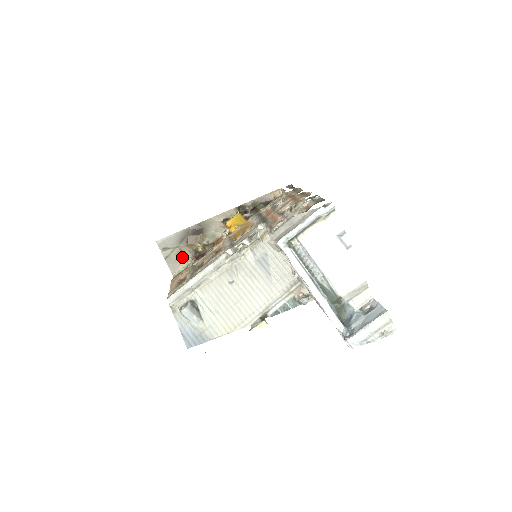
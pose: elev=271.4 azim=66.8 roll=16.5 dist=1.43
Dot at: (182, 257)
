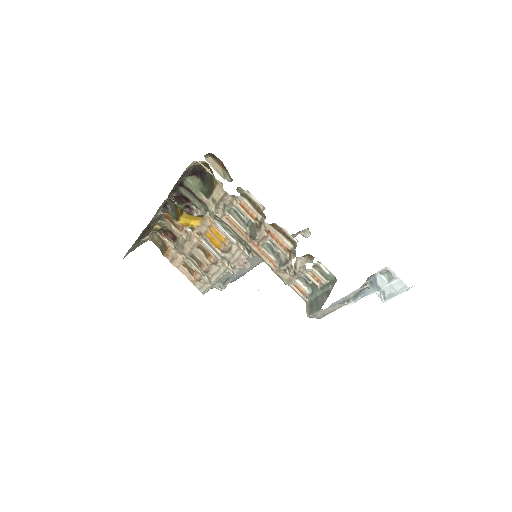
Dot at: occluded
